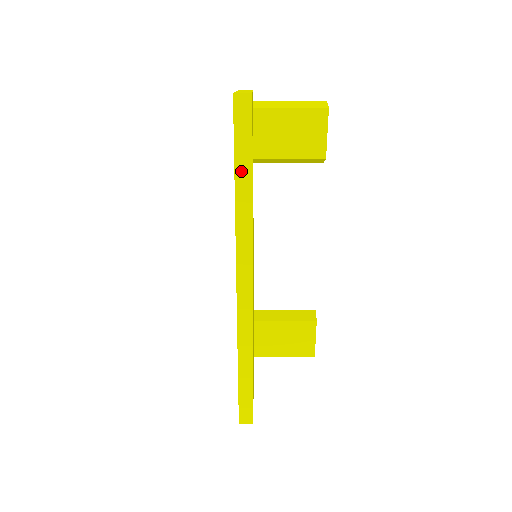
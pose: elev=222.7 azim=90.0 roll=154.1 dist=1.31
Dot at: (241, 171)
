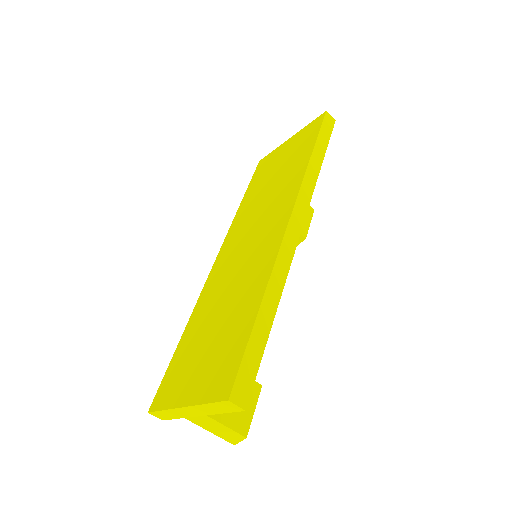
Dot at: (318, 149)
